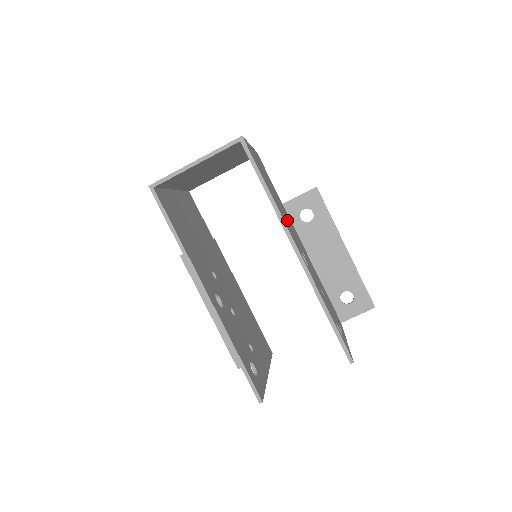
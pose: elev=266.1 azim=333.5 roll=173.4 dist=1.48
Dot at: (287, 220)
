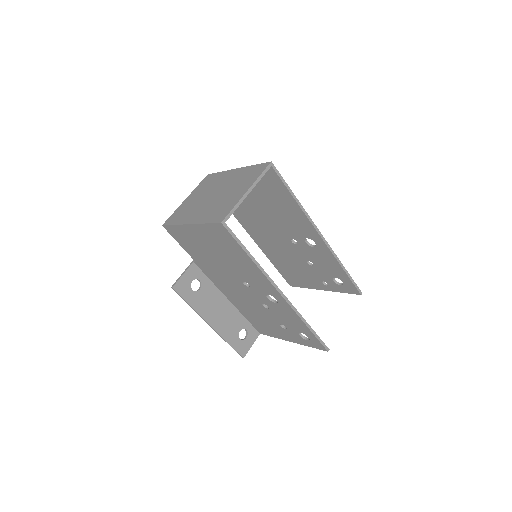
Dot at: (276, 219)
